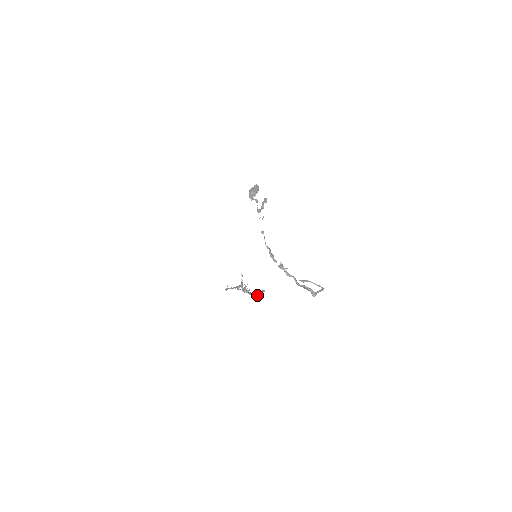
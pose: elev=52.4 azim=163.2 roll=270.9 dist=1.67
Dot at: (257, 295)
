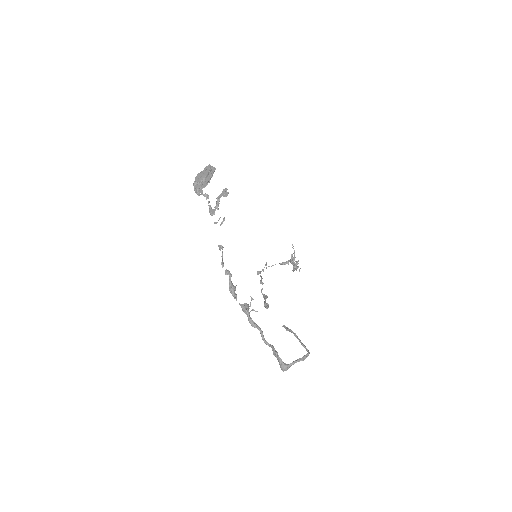
Dot at: occluded
